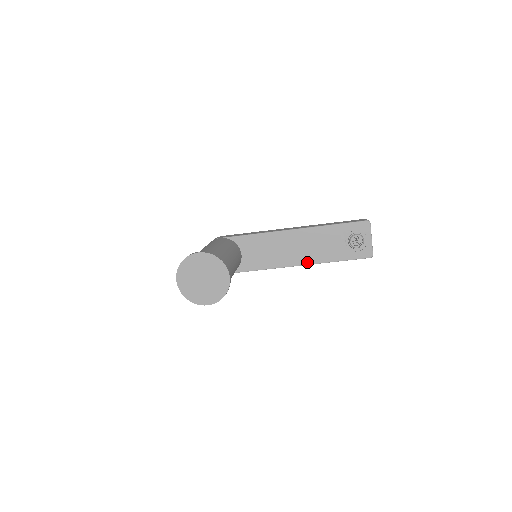
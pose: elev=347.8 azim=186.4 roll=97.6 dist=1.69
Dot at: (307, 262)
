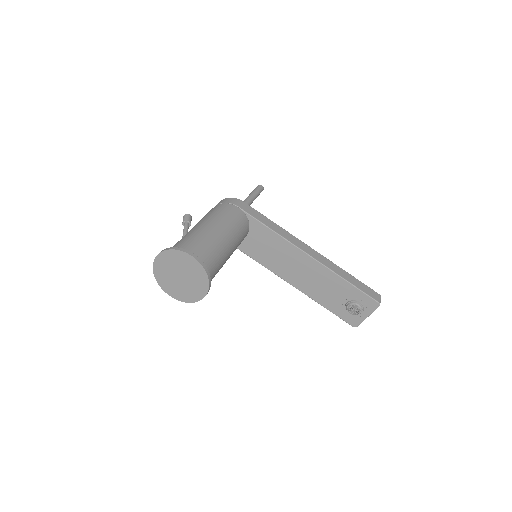
Dot at: (298, 287)
